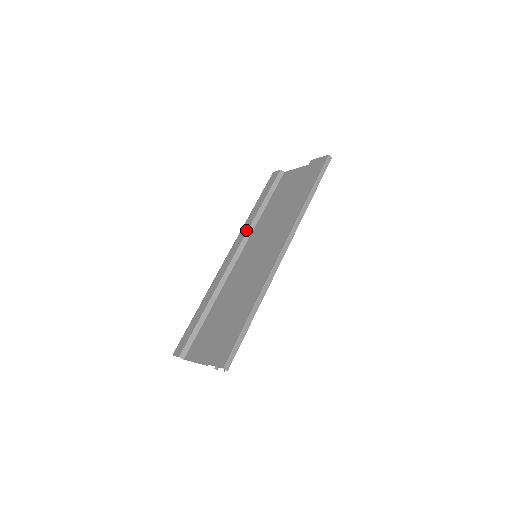
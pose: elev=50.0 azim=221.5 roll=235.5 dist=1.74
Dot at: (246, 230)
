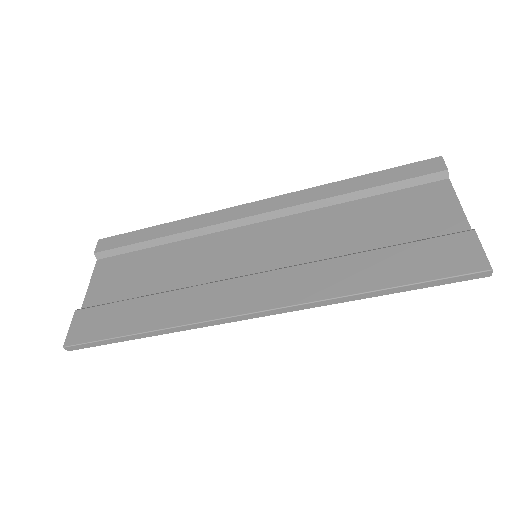
Dot at: (300, 201)
